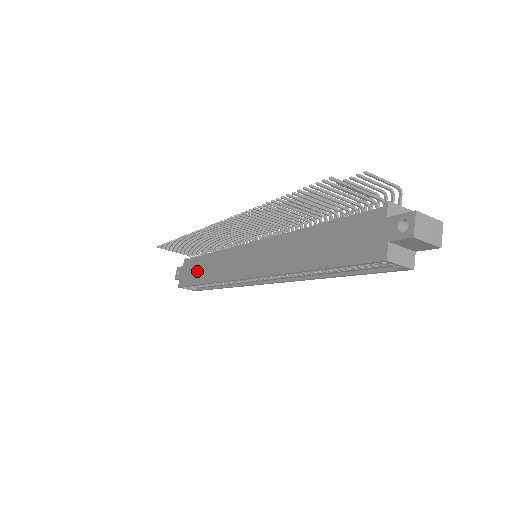
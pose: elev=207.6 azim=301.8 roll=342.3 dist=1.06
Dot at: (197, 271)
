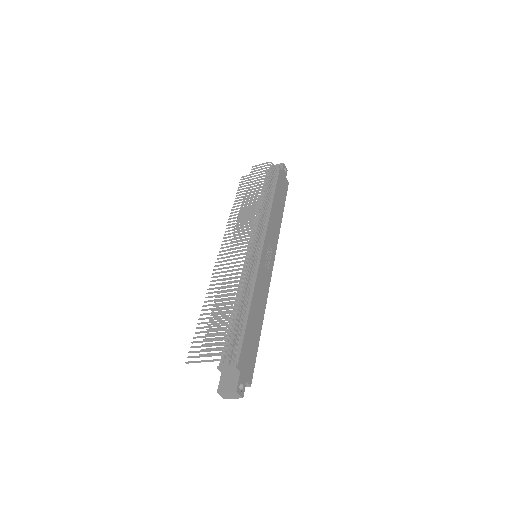
Dot at: occluded
